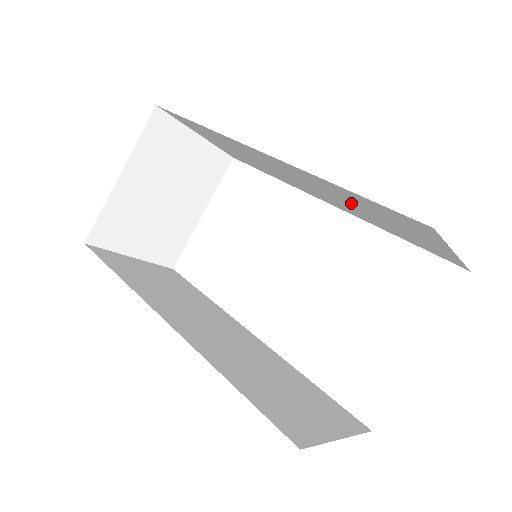
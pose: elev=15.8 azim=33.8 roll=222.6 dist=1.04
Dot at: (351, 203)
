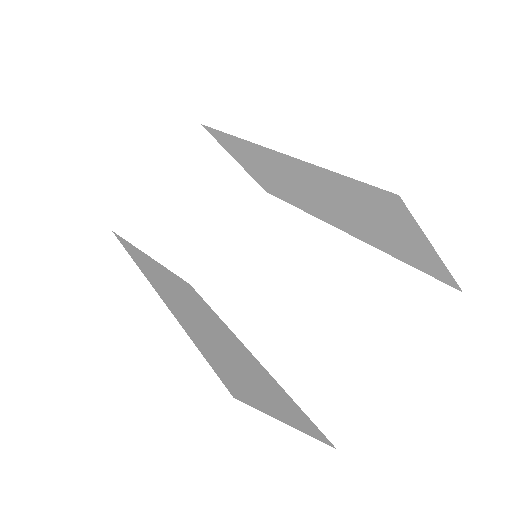
Dot at: (347, 206)
